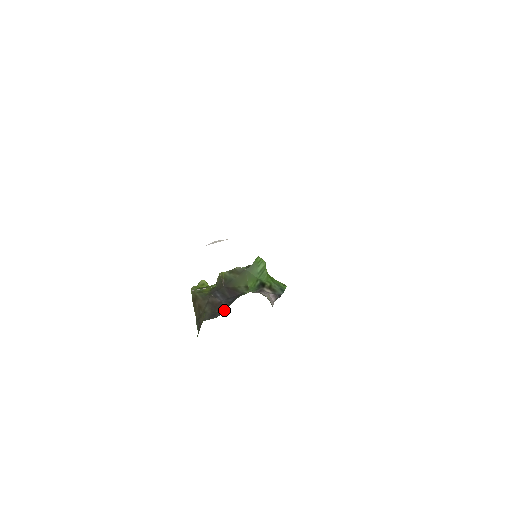
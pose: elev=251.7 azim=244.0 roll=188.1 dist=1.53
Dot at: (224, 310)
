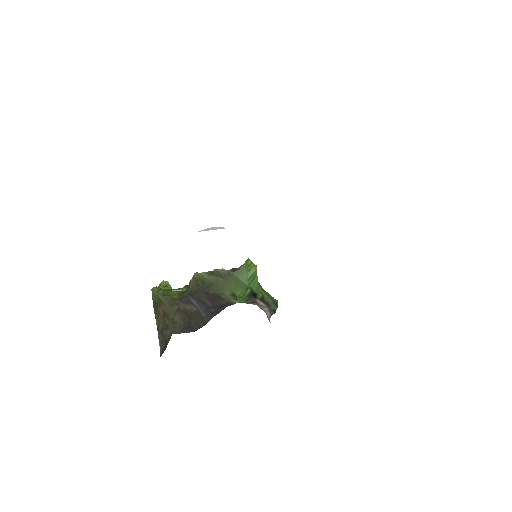
Dot at: (205, 322)
